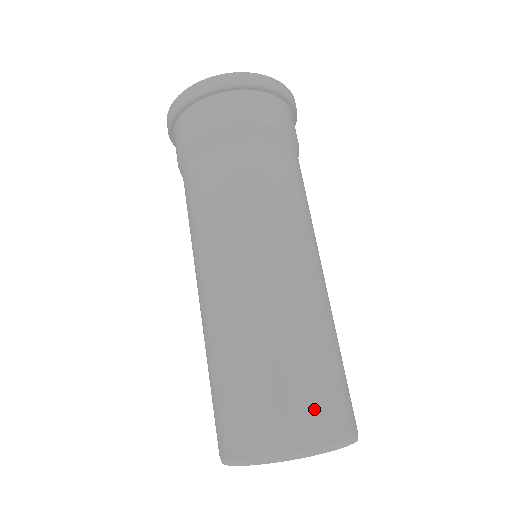
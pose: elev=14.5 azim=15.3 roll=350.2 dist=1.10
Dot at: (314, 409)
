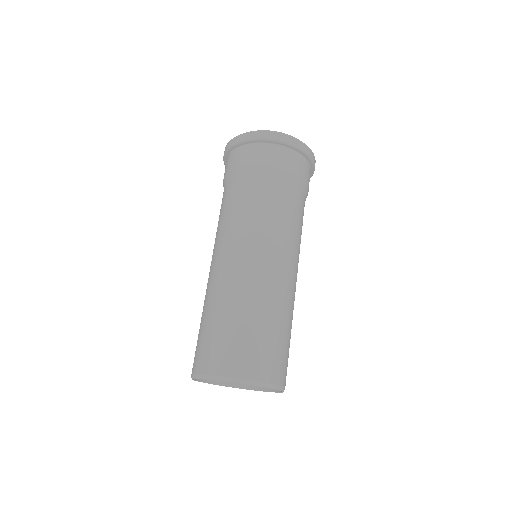
Dot at: (284, 364)
